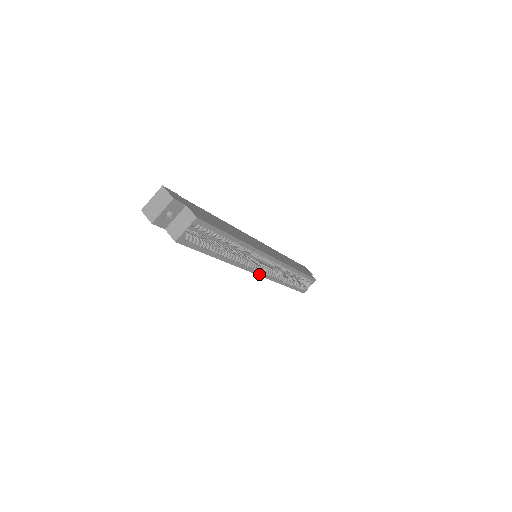
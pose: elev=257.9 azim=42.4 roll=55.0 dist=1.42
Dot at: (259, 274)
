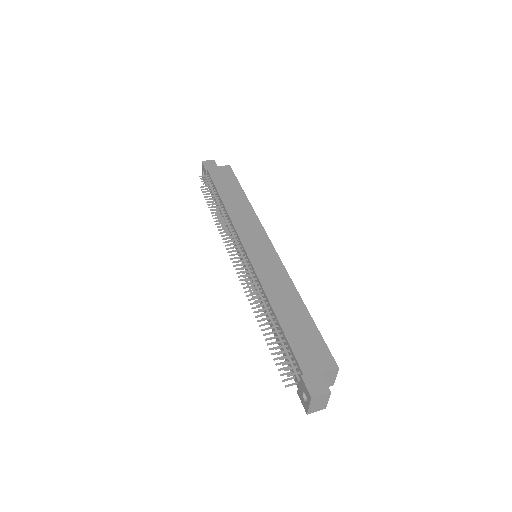
Dot at: occluded
